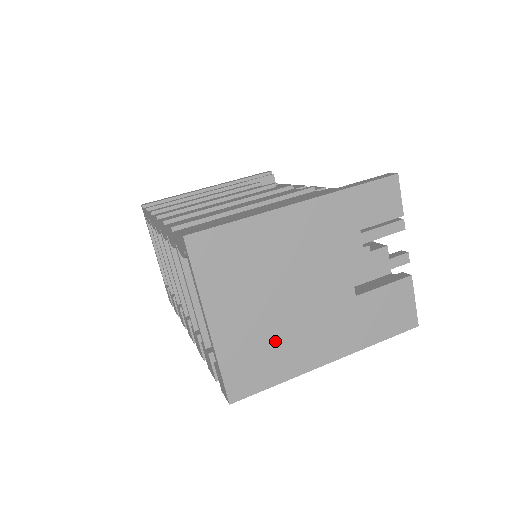
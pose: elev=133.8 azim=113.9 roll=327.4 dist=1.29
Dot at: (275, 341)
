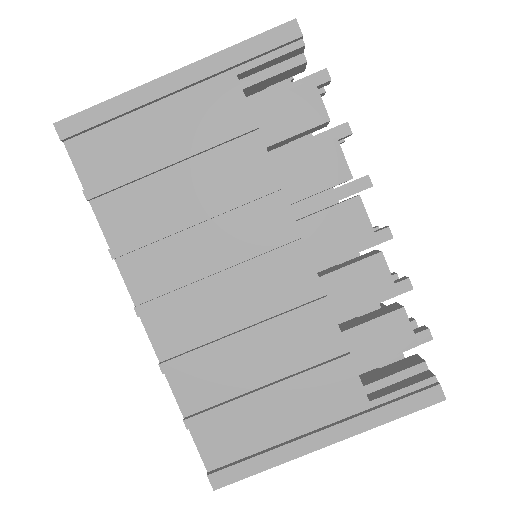
Dot at: occluded
